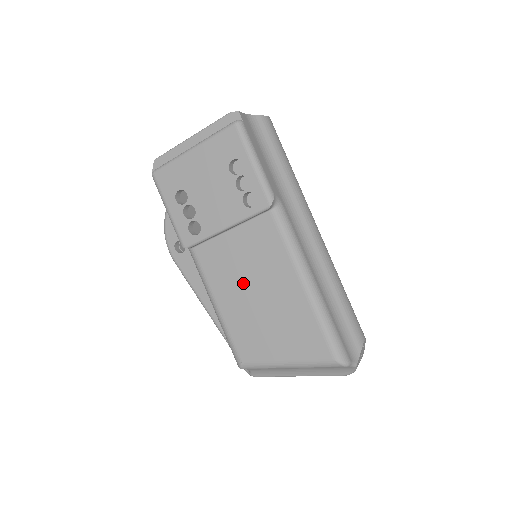
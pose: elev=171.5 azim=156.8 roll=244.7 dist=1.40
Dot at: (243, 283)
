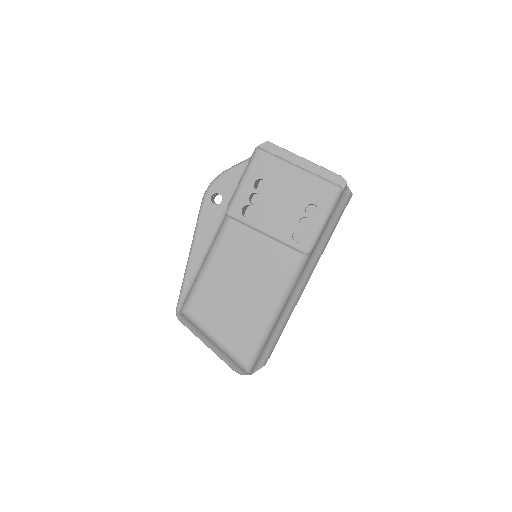
Dot at: (240, 272)
